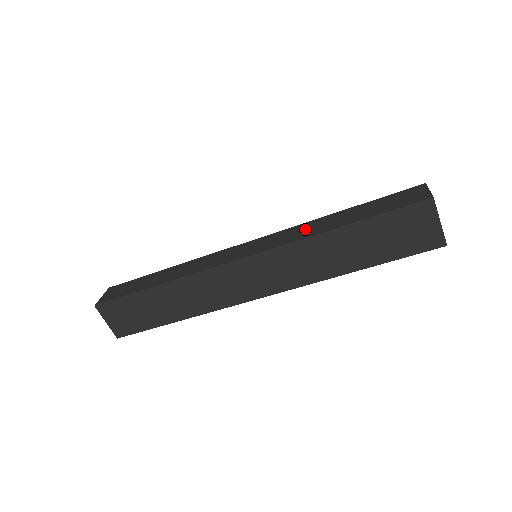
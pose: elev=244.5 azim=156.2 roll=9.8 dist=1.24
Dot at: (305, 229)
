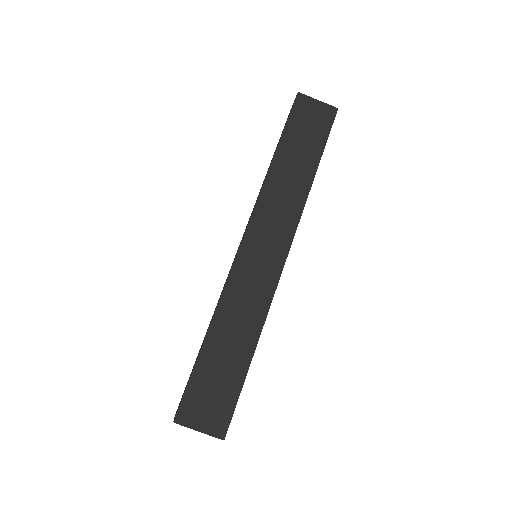
Dot at: occluded
